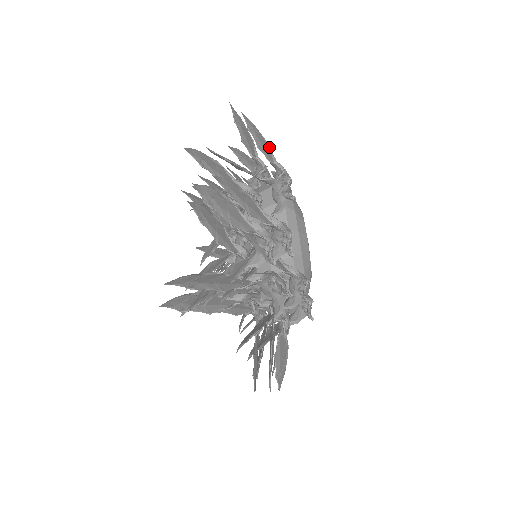
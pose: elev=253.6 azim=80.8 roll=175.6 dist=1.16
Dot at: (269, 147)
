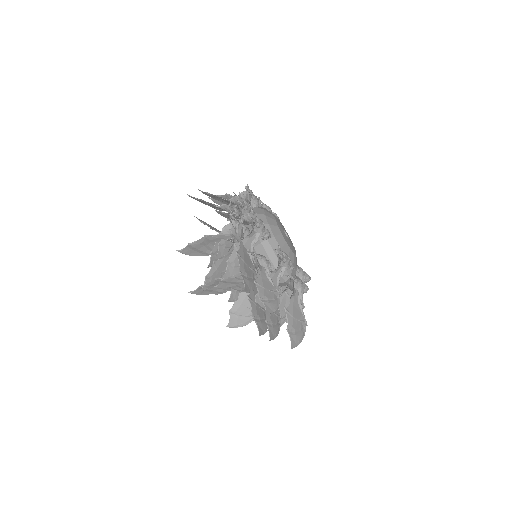
Dot at: occluded
